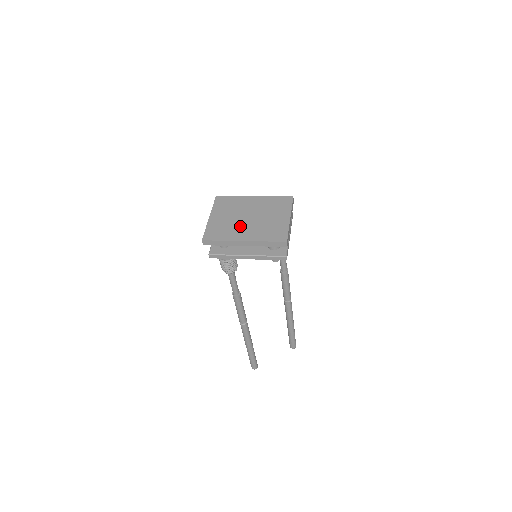
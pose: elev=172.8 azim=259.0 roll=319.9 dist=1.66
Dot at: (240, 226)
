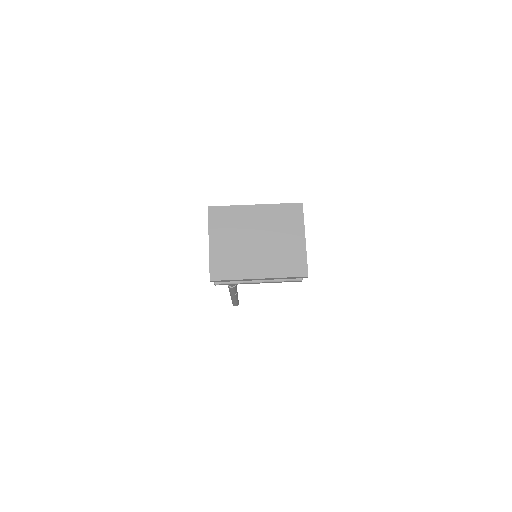
Dot at: (250, 256)
